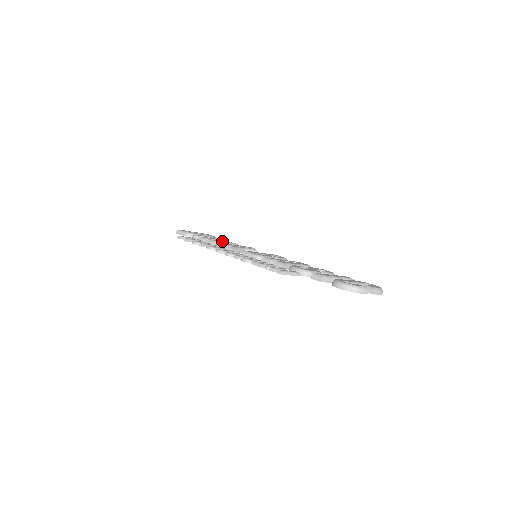
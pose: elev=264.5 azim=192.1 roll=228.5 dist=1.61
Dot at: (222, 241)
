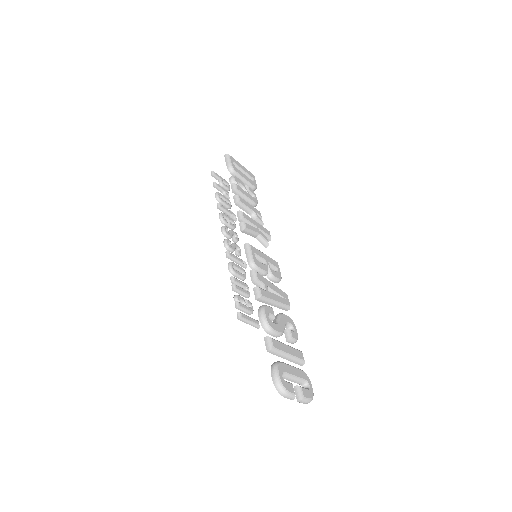
Dot at: (250, 205)
